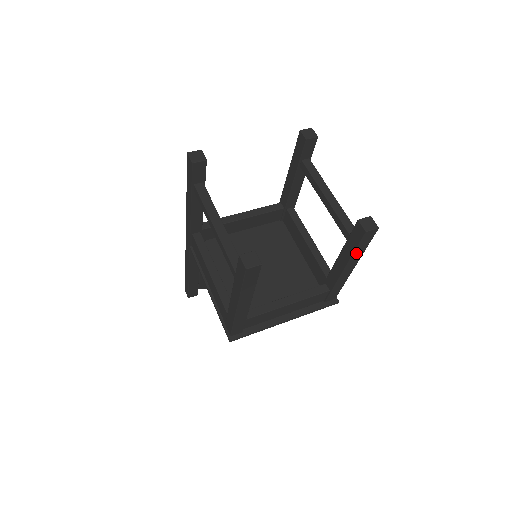
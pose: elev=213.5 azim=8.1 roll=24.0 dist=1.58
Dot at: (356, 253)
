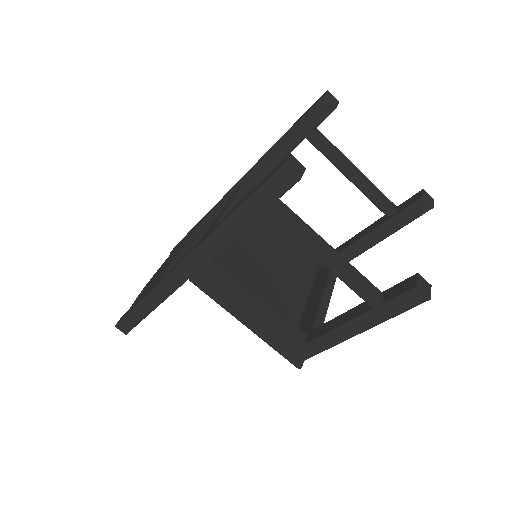
Dot at: (400, 227)
